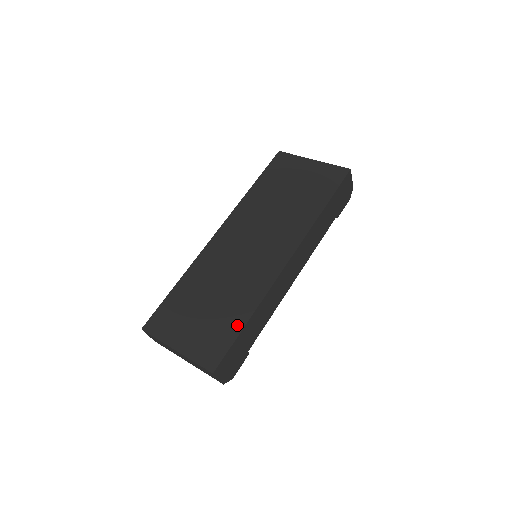
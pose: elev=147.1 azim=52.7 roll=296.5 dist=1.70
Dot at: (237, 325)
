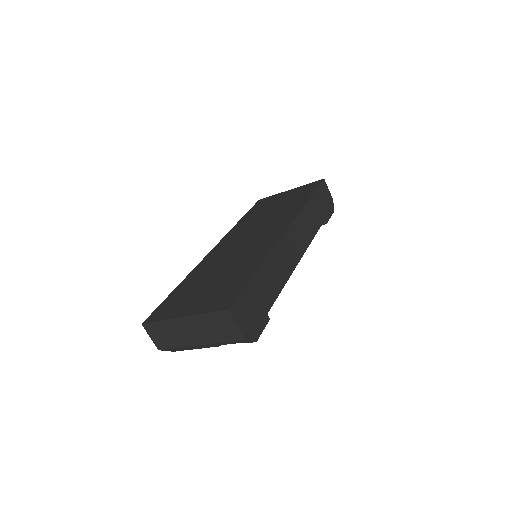
Dot at: (247, 275)
